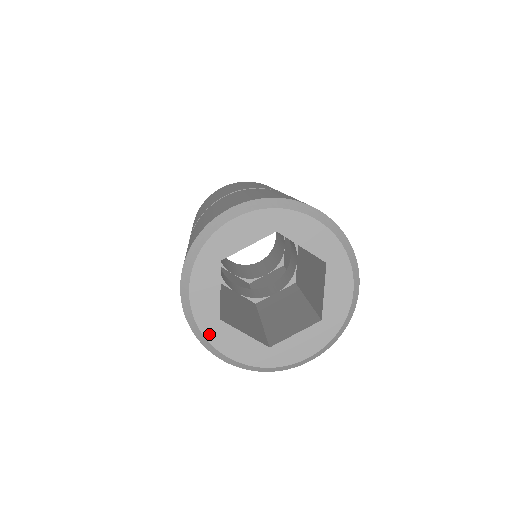
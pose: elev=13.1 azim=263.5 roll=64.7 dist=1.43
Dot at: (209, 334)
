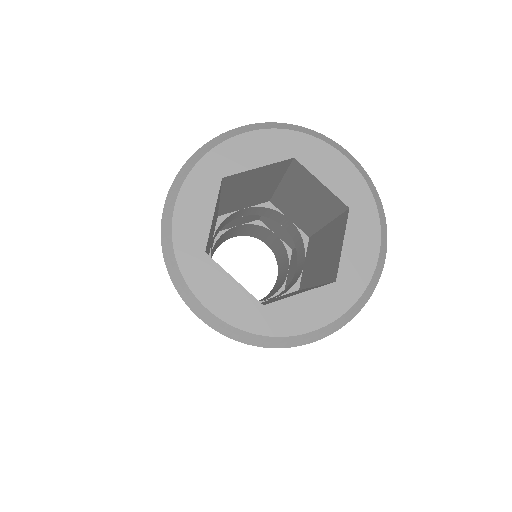
Dot at: (187, 269)
